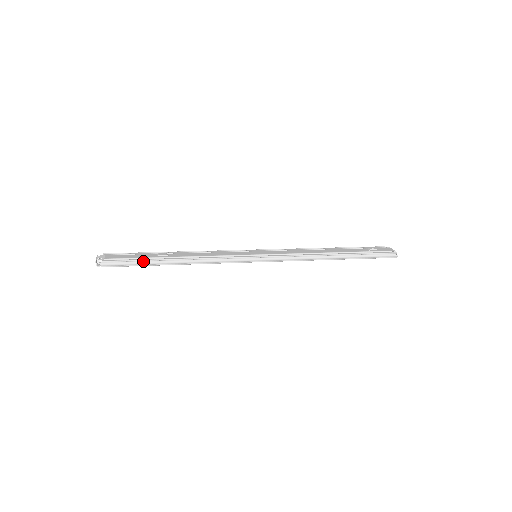
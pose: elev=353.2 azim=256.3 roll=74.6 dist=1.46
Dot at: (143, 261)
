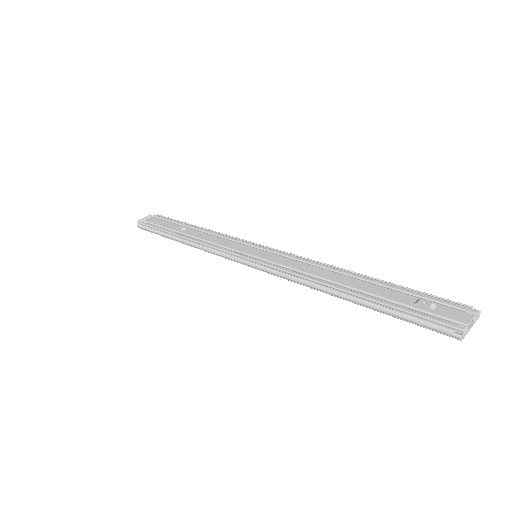
Dot at: (159, 231)
